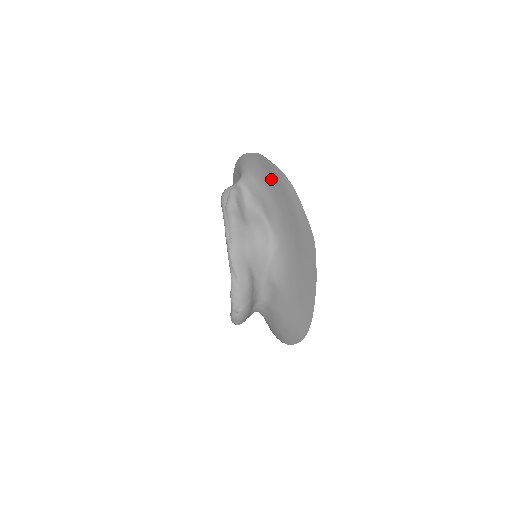
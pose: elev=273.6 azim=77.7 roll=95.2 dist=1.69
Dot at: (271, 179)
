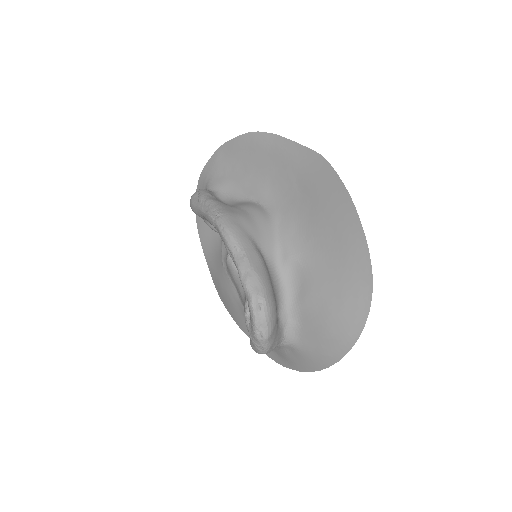
Dot at: (243, 155)
